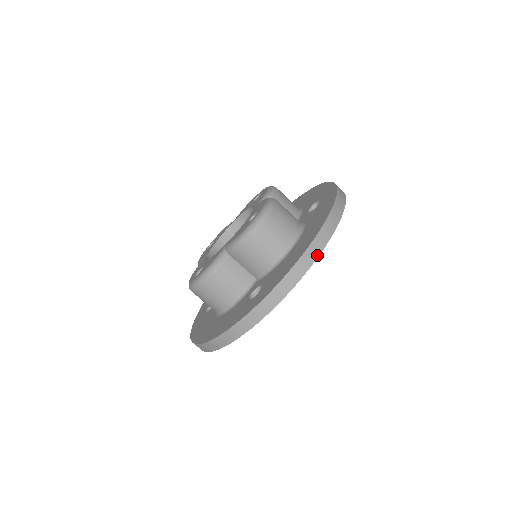
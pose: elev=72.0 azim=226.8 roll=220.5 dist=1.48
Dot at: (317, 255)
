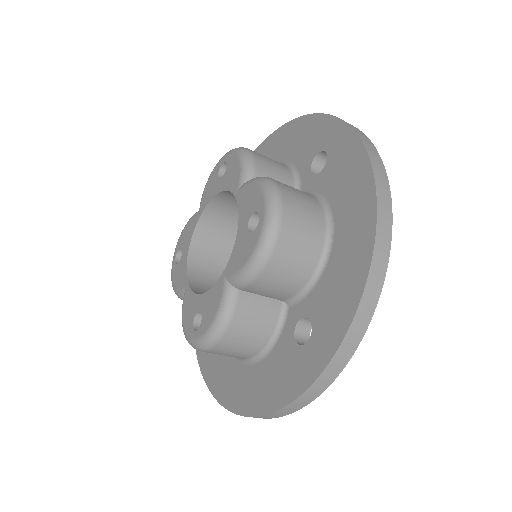
Dot at: occluded
